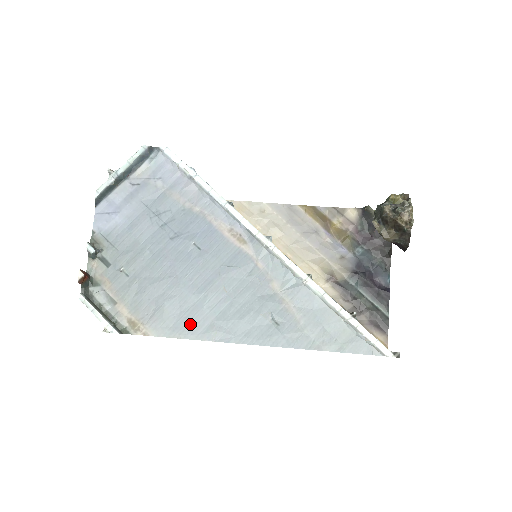
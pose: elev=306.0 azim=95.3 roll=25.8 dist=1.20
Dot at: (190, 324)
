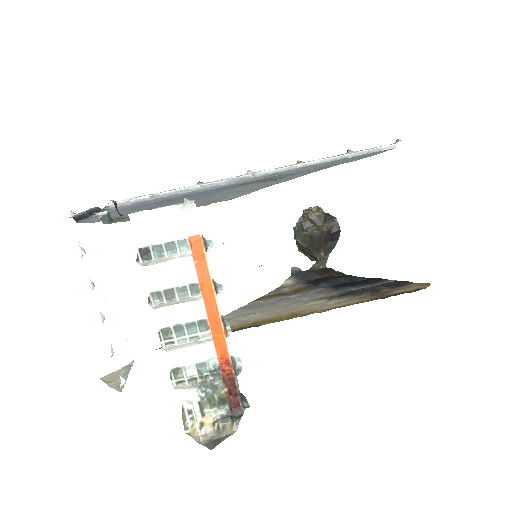
Dot at: (260, 186)
